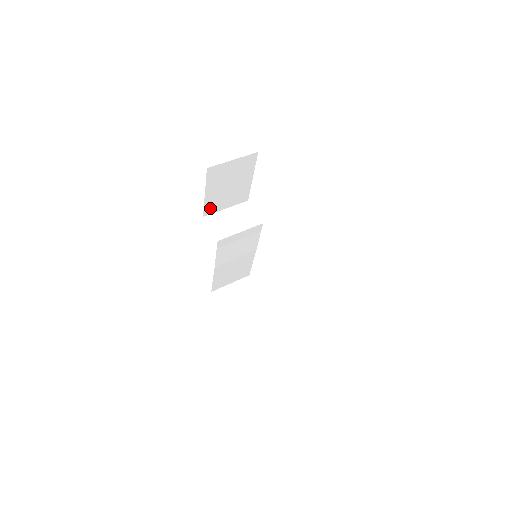
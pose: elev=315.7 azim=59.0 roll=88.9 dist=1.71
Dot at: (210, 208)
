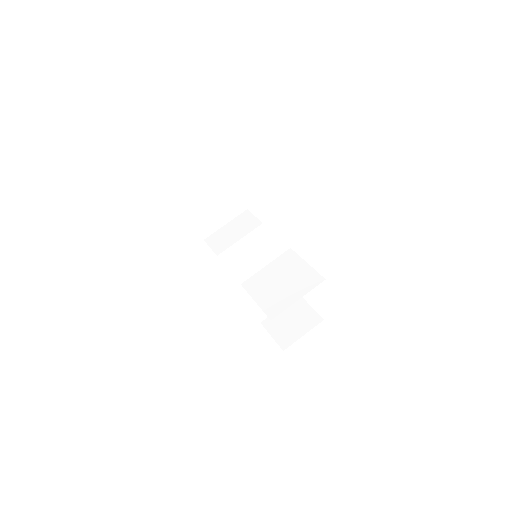
Dot at: (205, 228)
